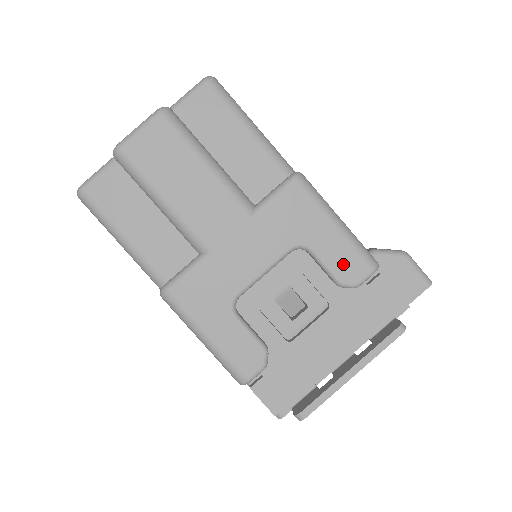
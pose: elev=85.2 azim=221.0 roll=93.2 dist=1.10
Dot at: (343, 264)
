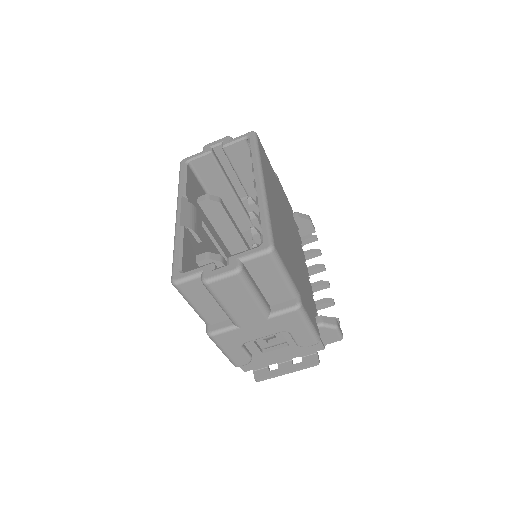
Dot at: (303, 340)
